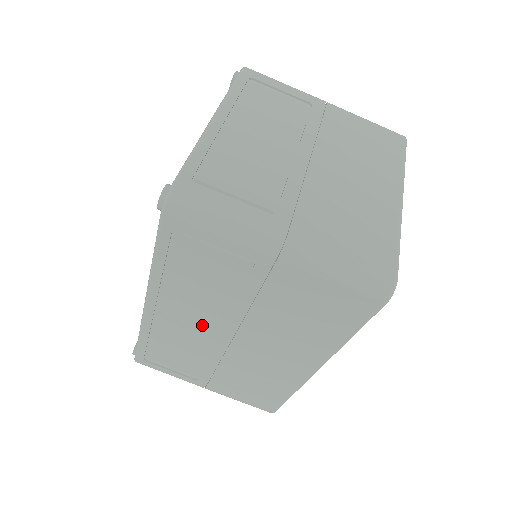
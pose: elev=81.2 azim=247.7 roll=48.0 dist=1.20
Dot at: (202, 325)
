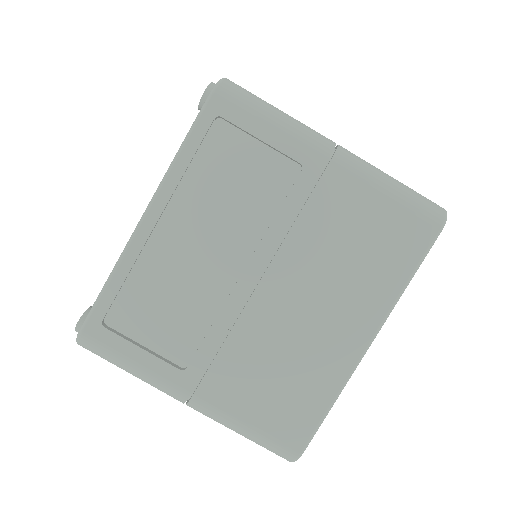
Dot at: occluded
